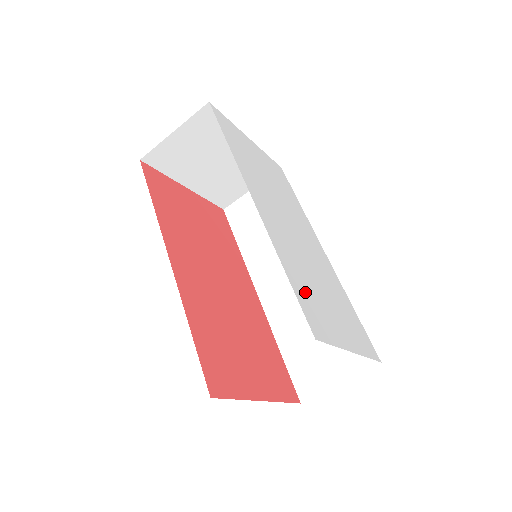
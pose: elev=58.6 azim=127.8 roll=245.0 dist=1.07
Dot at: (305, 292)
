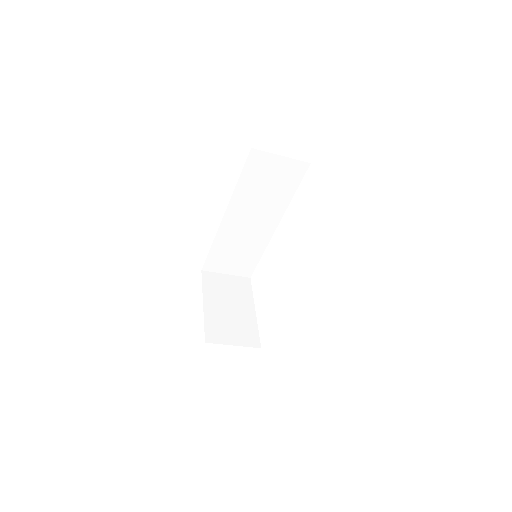
Dot at: occluded
